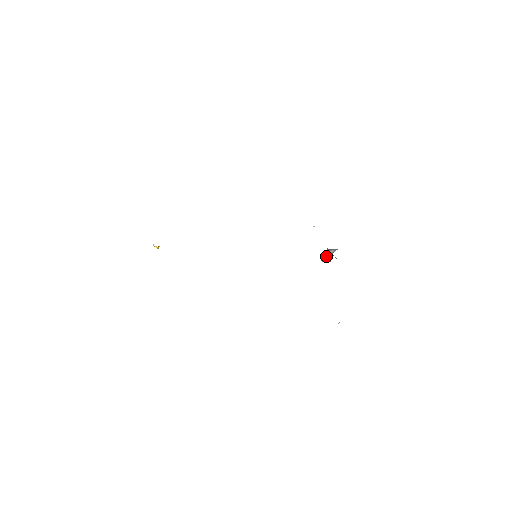
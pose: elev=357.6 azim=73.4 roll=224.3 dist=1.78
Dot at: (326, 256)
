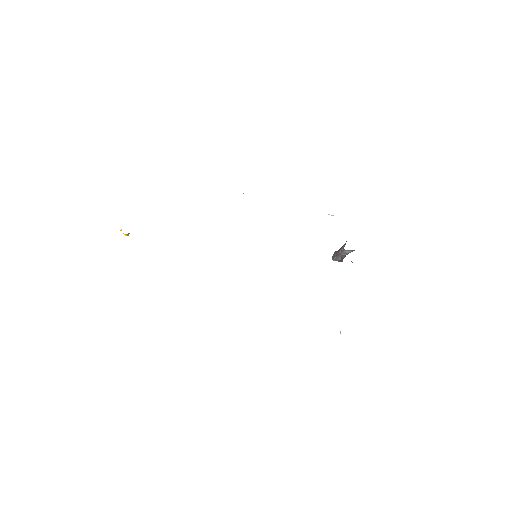
Dot at: (339, 255)
